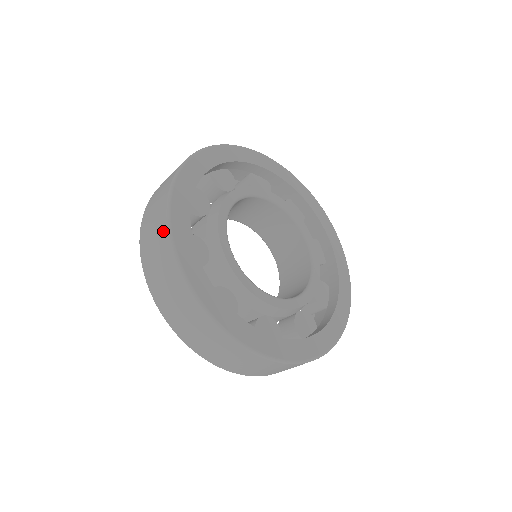
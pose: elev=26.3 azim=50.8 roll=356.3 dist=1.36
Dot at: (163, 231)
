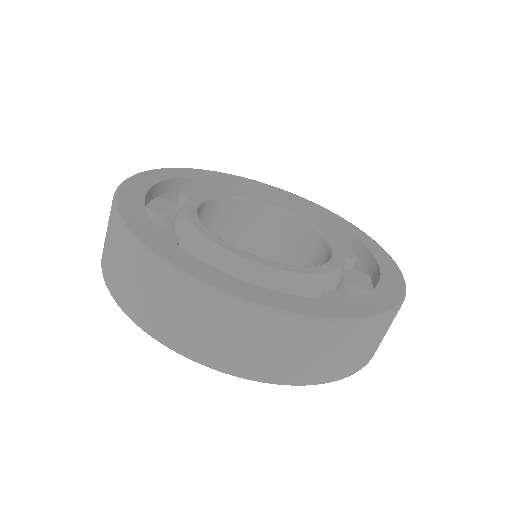
Dot at: (111, 214)
